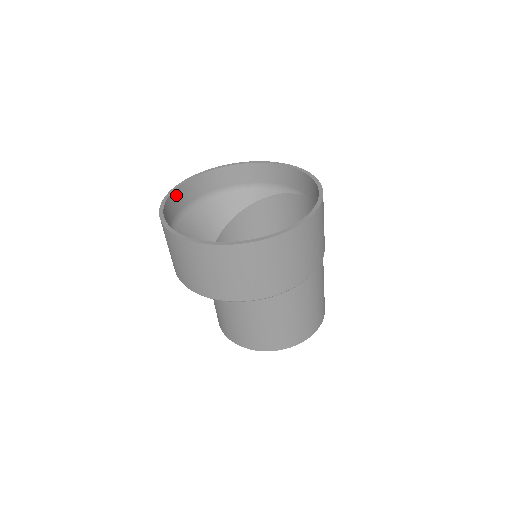
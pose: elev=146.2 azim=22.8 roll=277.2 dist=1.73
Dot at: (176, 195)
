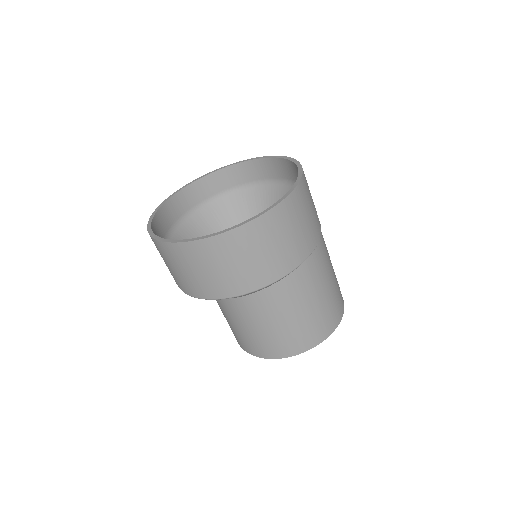
Dot at: (207, 181)
